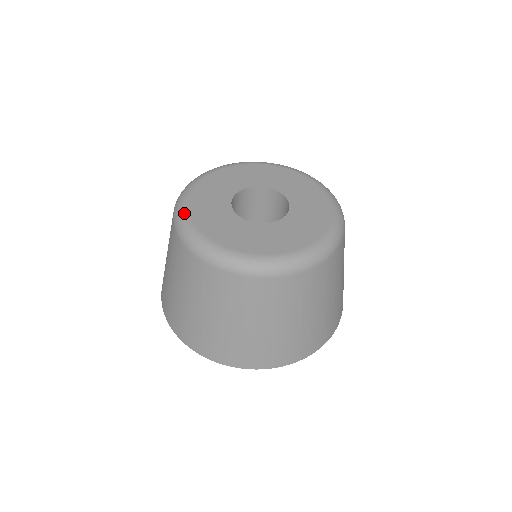
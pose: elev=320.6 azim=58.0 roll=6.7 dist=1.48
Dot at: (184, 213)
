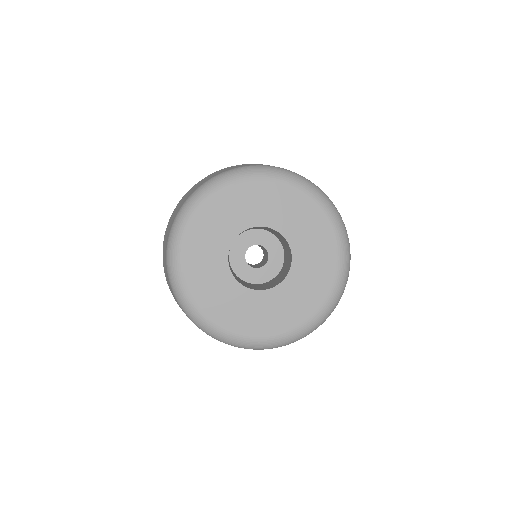
Dot at: (177, 270)
